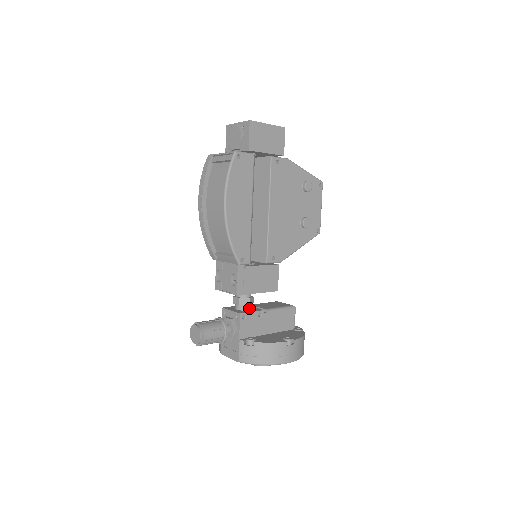
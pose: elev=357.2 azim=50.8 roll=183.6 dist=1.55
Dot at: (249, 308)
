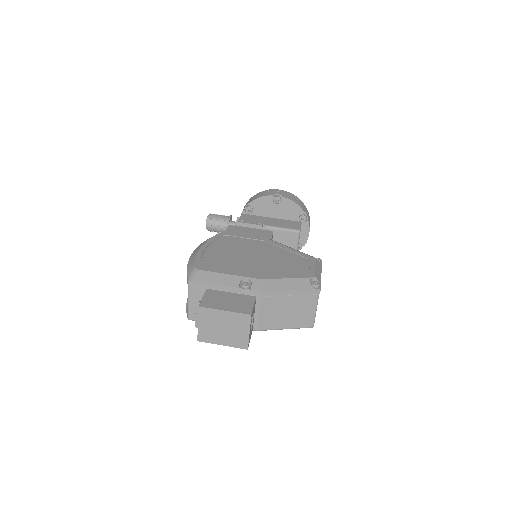
Dot at: occluded
